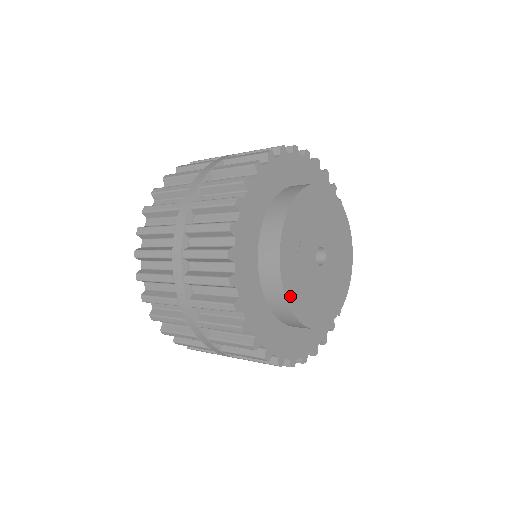
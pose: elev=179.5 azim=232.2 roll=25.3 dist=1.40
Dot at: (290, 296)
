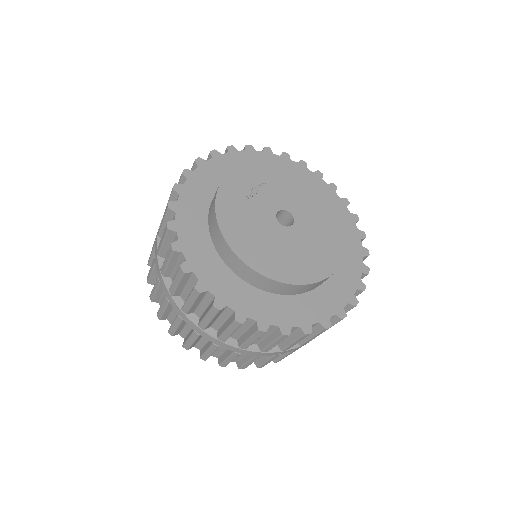
Dot at: (225, 225)
